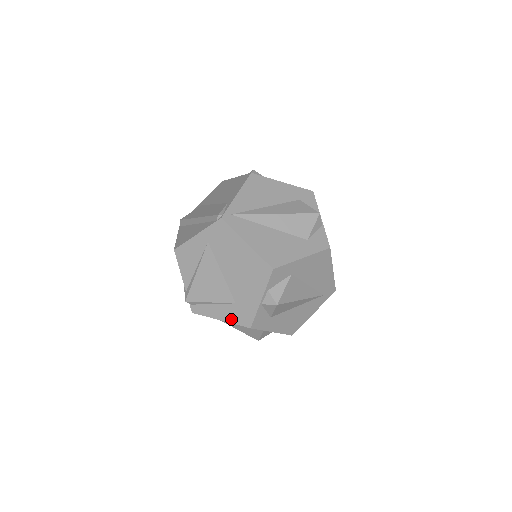
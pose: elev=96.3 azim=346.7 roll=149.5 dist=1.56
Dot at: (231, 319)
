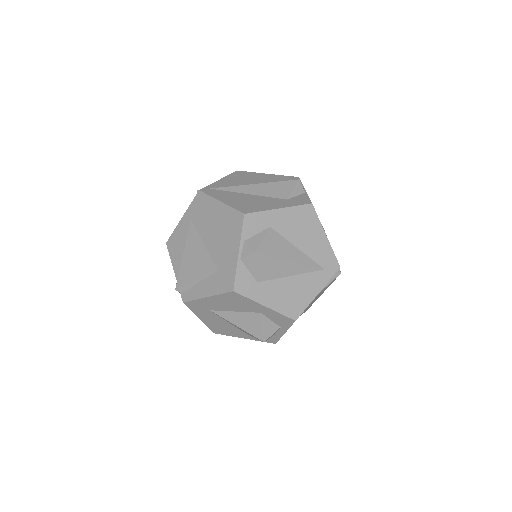
Dot at: (215, 290)
